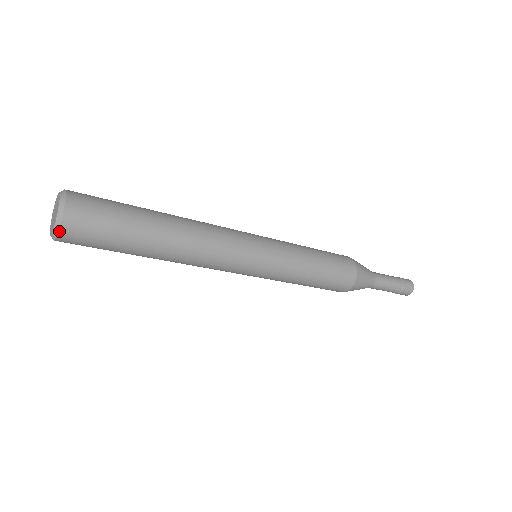
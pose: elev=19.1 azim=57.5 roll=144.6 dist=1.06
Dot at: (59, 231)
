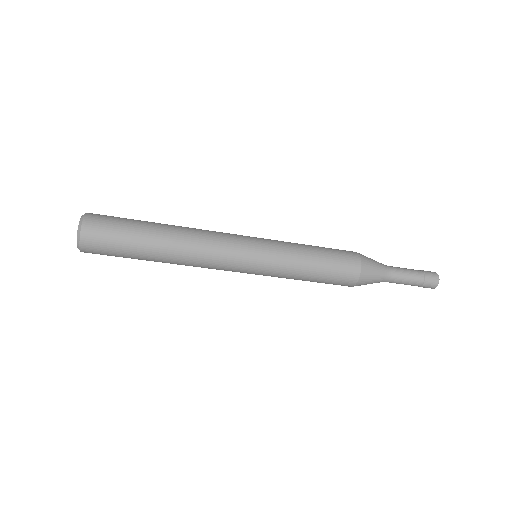
Dot at: (80, 234)
